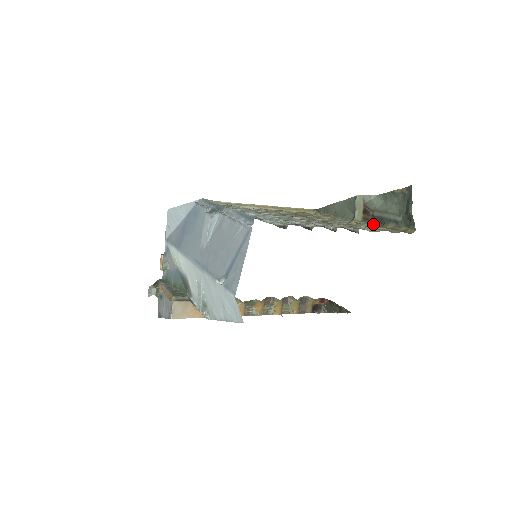
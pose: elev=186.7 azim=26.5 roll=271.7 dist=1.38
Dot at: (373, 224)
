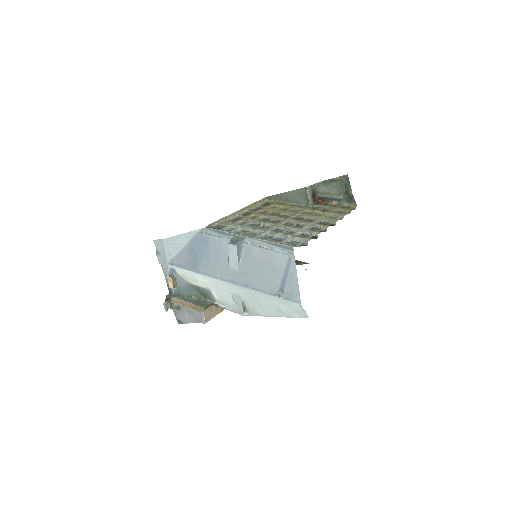
Dot at: (325, 206)
